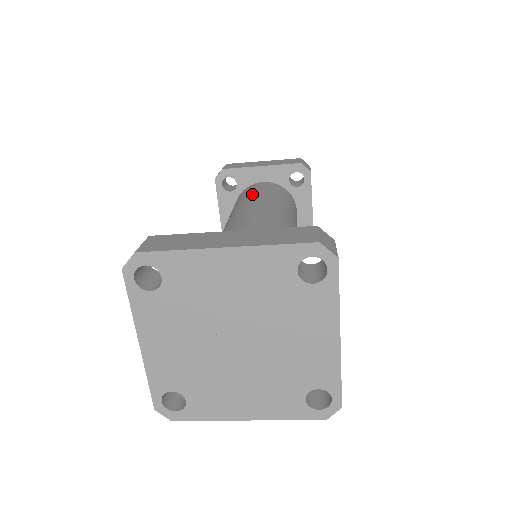
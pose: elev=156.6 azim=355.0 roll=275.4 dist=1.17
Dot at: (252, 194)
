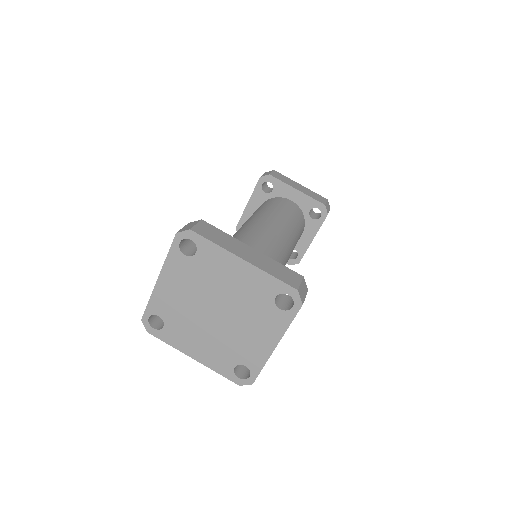
Dot at: (279, 208)
